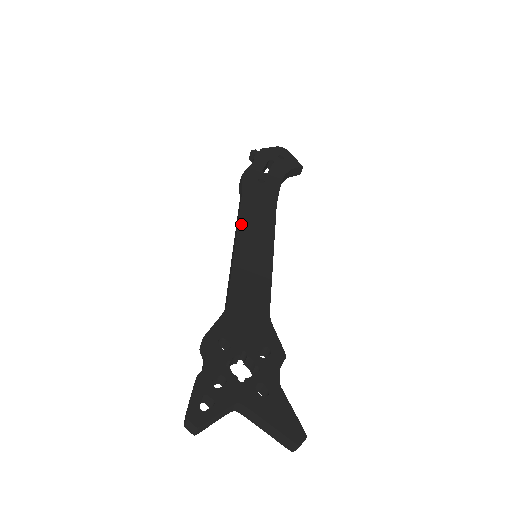
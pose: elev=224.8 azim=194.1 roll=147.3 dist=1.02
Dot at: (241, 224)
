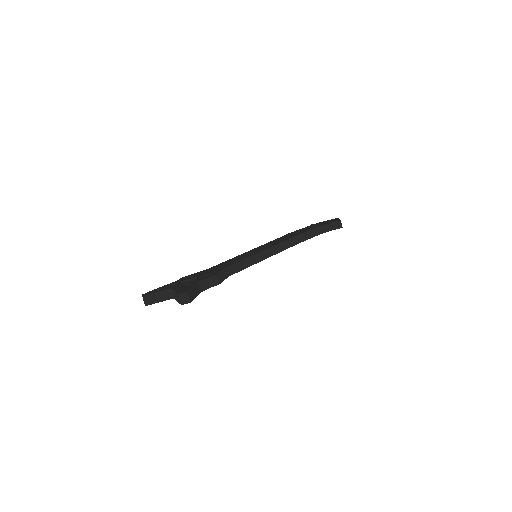
Dot at: (259, 247)
